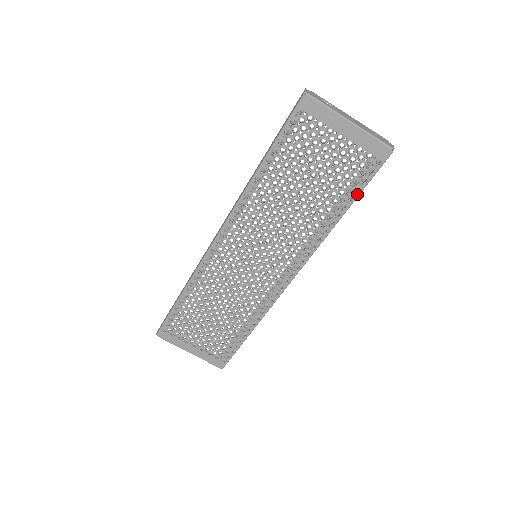
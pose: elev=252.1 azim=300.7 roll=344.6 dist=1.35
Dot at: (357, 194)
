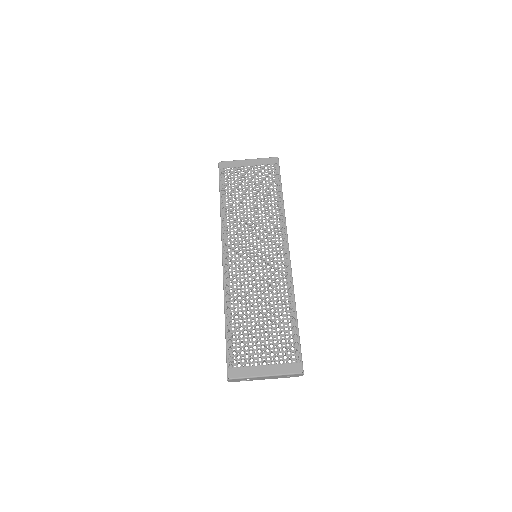
Dot at: (280, 184)
